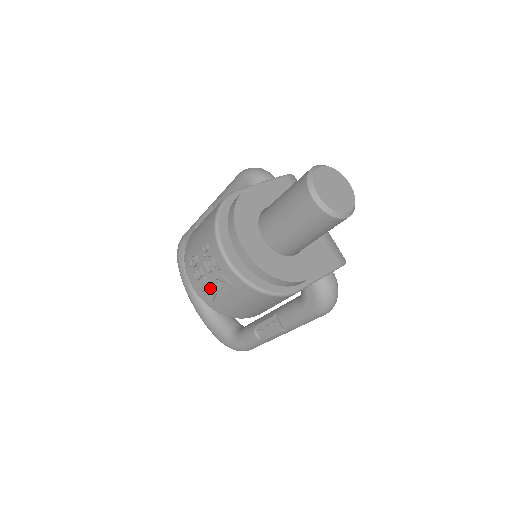
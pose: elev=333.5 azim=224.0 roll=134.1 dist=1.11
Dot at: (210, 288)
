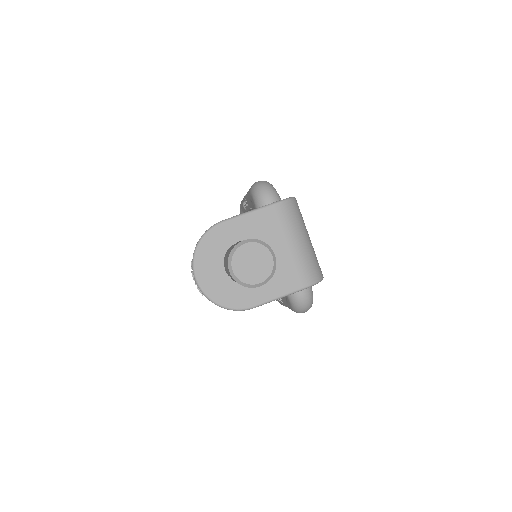
Dot at: occluded
